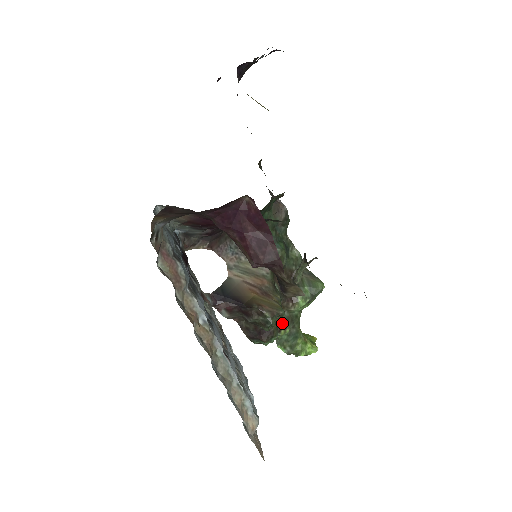
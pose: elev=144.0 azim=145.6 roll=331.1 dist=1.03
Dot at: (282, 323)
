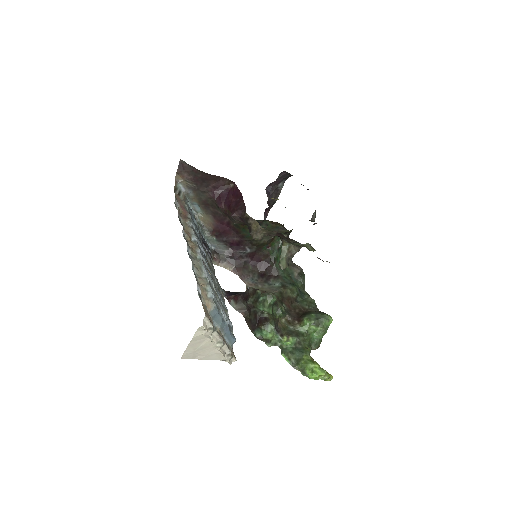
Dot at: (286, 332)
